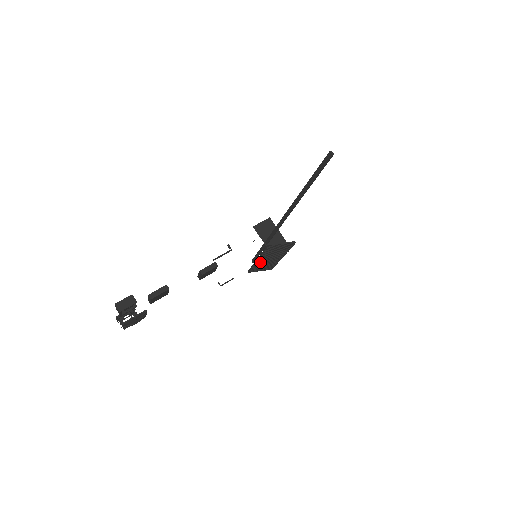
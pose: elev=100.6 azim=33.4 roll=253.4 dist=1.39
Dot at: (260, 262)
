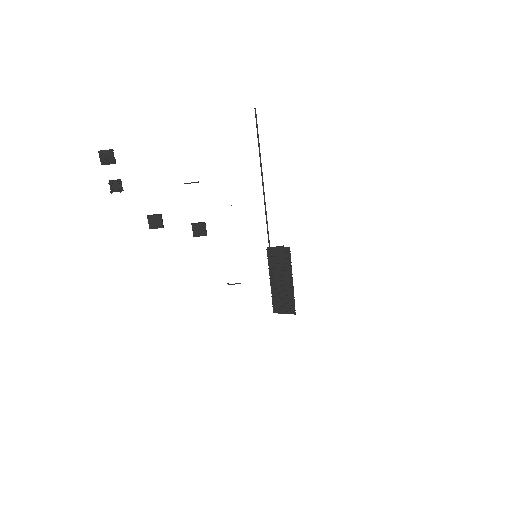
Dot at: (275, 288)
